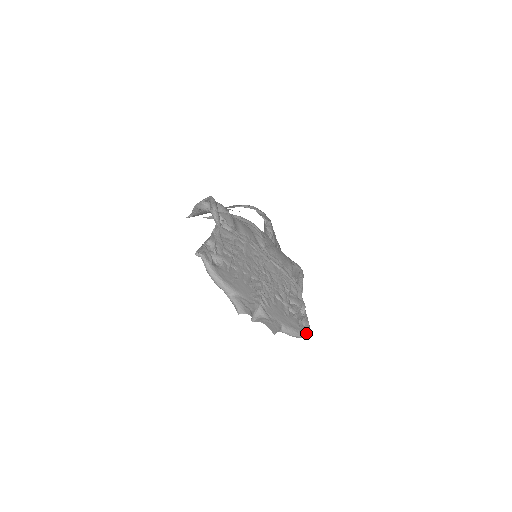
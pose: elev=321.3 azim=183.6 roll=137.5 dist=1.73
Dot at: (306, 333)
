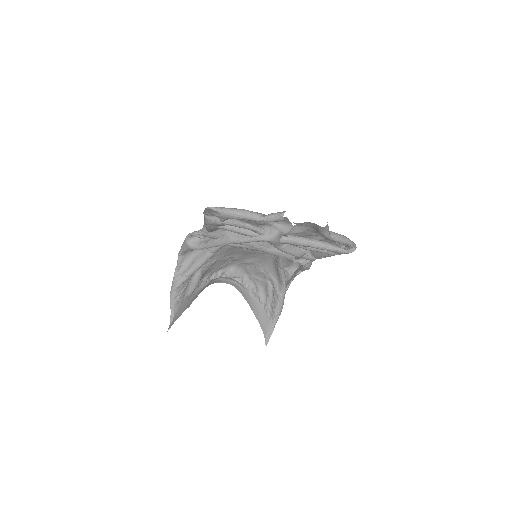
Dot at: occluded
